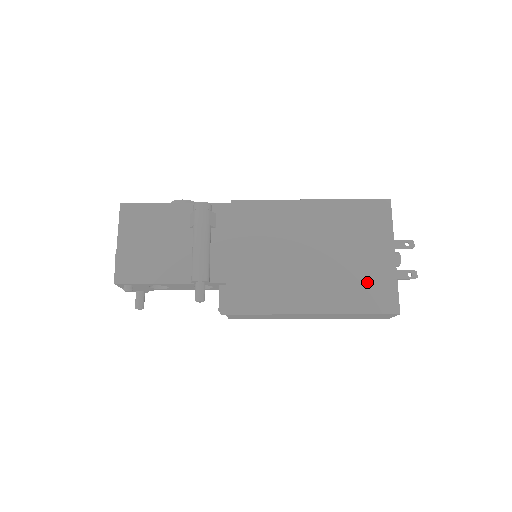
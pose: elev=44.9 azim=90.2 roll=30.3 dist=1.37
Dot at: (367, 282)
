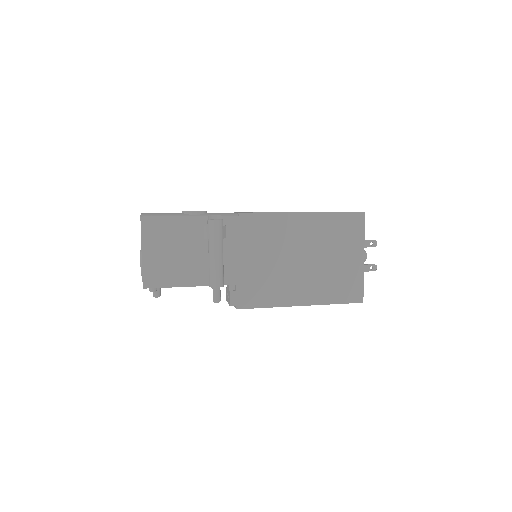
Dot at: (342, 280)
